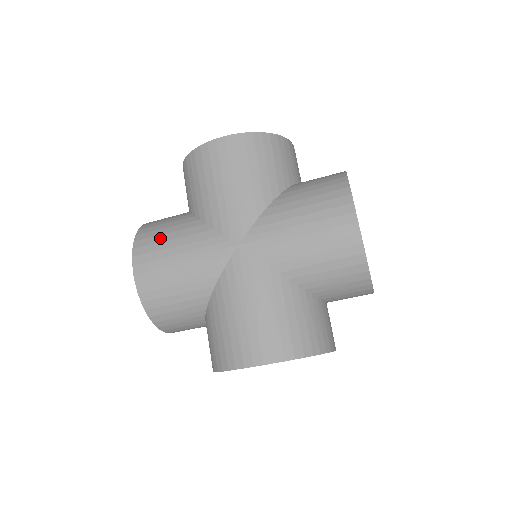
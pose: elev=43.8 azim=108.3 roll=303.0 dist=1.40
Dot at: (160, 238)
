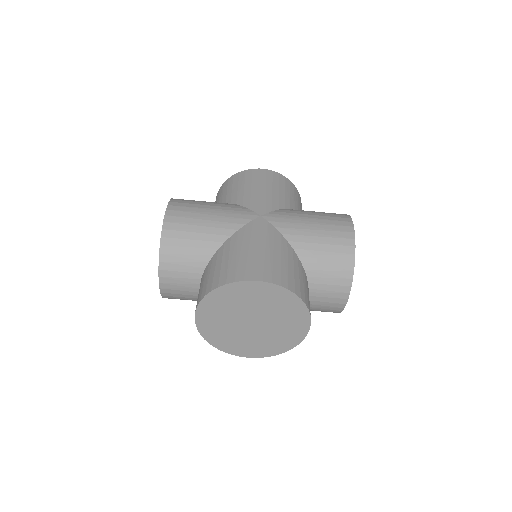
Dot at: (196, 201)
